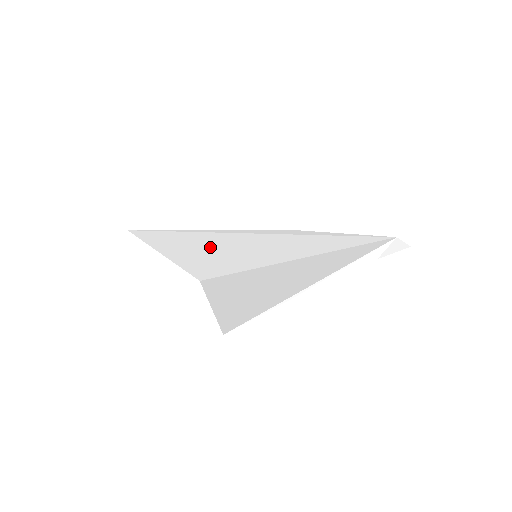
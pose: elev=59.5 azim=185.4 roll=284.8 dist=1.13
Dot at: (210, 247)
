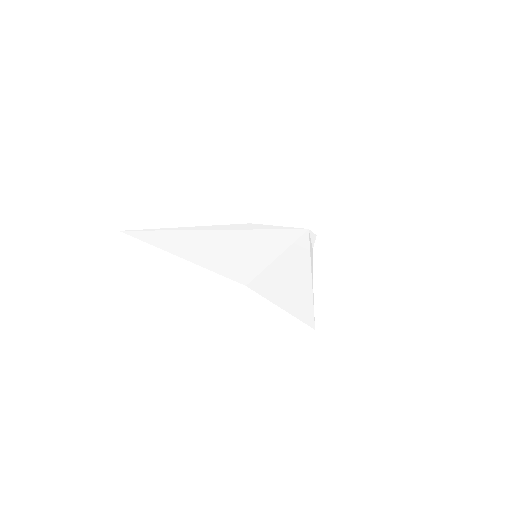
Dot at: (216, 249)
